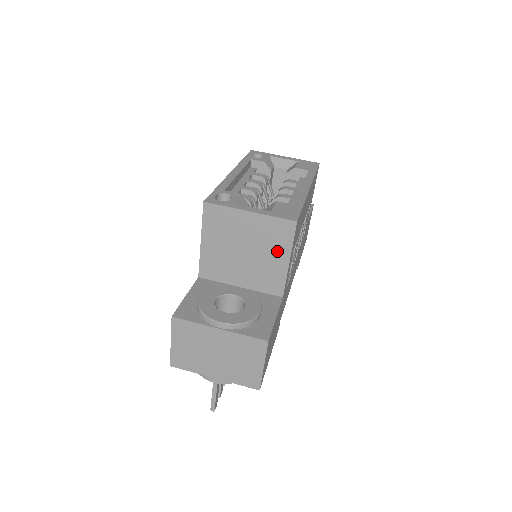
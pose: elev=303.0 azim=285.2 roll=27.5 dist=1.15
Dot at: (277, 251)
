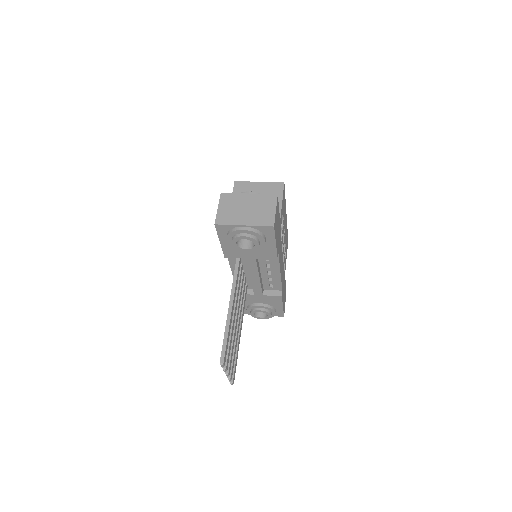
Dot at: occluded
